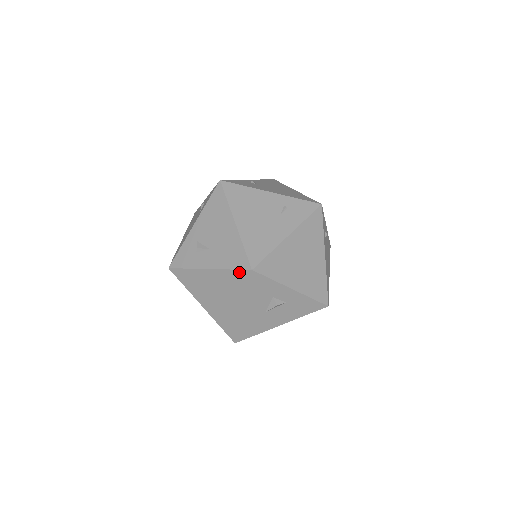
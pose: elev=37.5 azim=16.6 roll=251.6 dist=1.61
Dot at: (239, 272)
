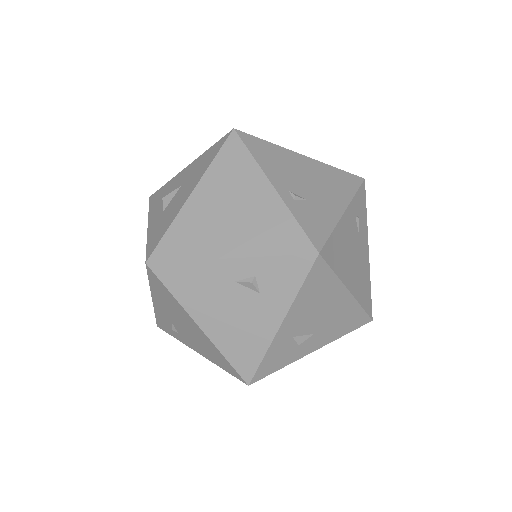
Dot at: (354, 329)
